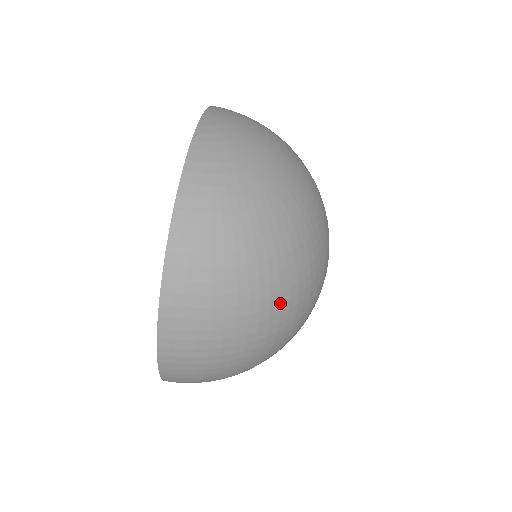
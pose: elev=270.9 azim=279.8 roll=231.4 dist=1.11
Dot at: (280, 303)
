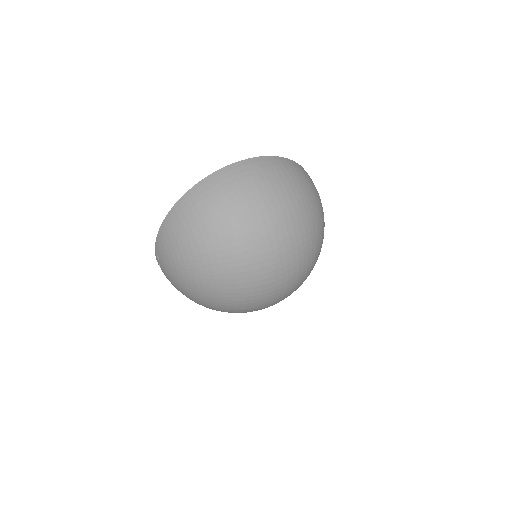
Dot at: (291, 218)
